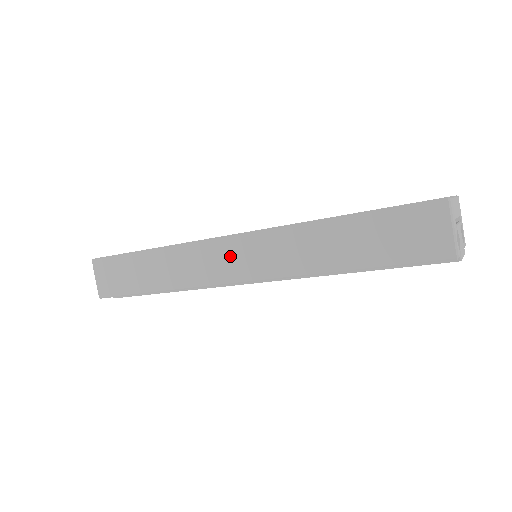
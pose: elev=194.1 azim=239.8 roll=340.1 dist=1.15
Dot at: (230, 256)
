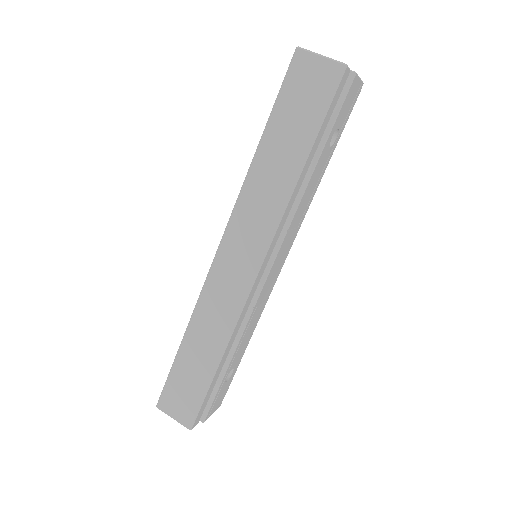
Dot at: (232, 263)
